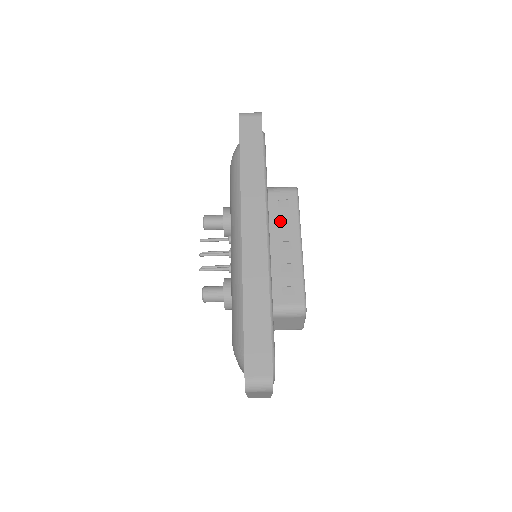
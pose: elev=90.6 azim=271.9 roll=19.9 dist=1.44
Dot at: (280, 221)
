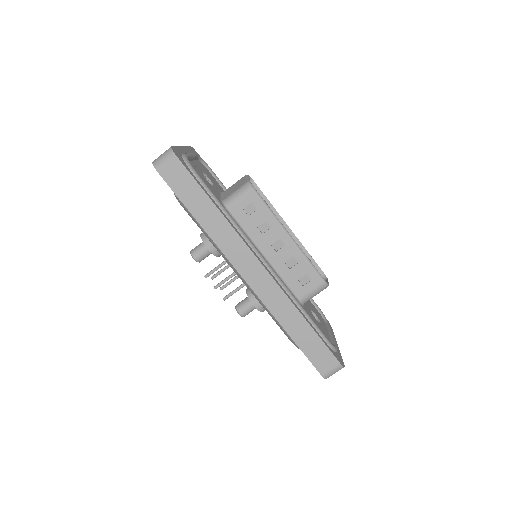
Dot at: (258, 226)
